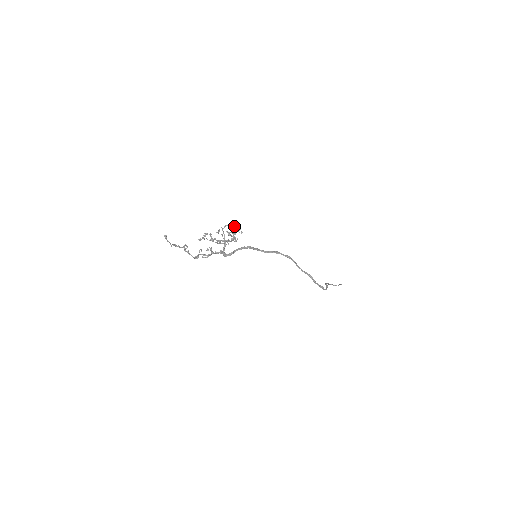
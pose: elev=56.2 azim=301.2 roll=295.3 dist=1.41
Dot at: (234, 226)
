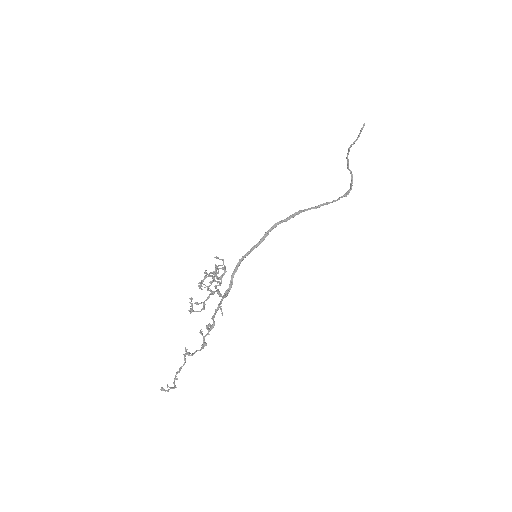
Dot at: (211, 276)
